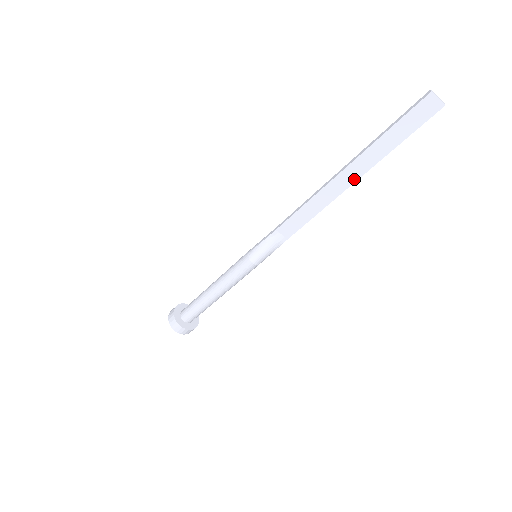
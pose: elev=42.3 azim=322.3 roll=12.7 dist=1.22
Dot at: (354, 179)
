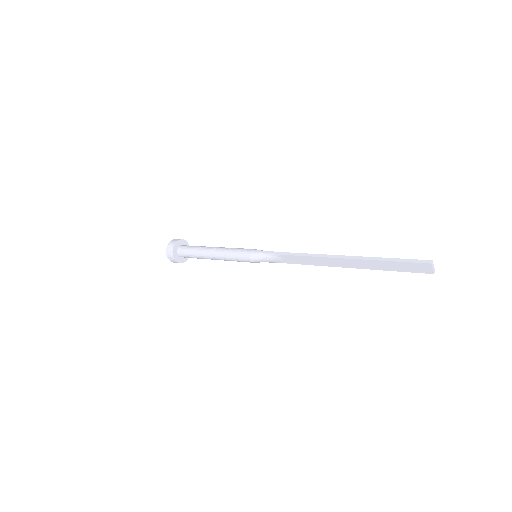
Dot at: (351, 266)
